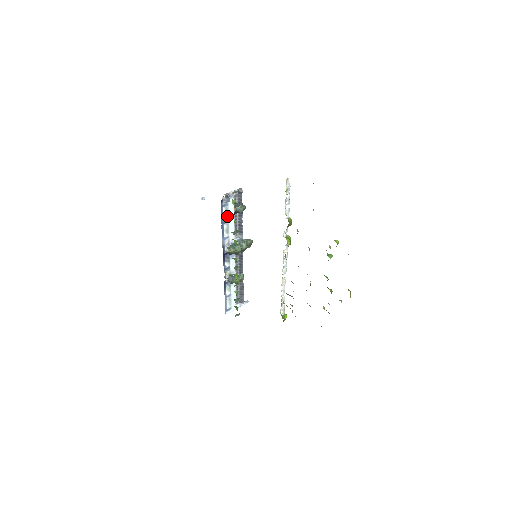
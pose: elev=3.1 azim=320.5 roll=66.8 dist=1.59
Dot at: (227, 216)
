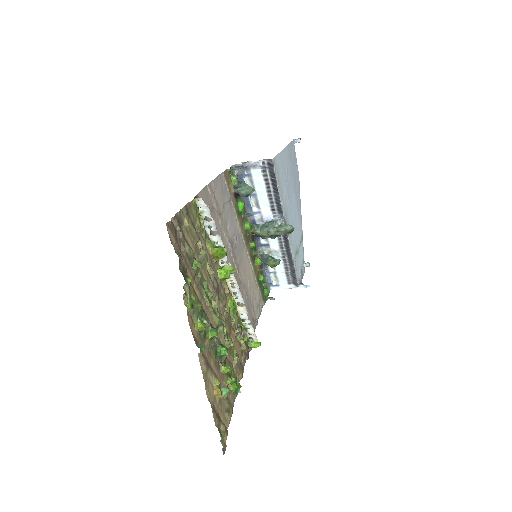
Dot at: (254, 188)
